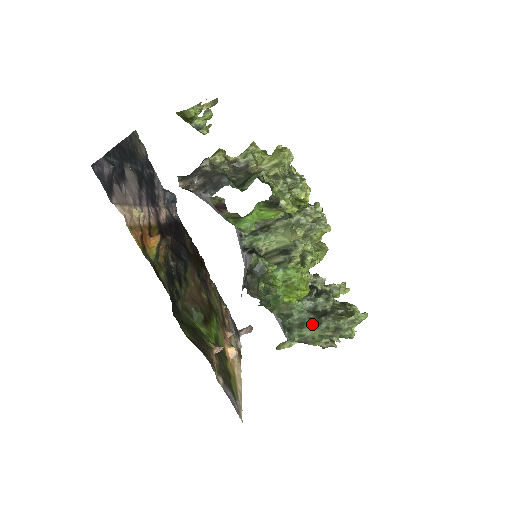
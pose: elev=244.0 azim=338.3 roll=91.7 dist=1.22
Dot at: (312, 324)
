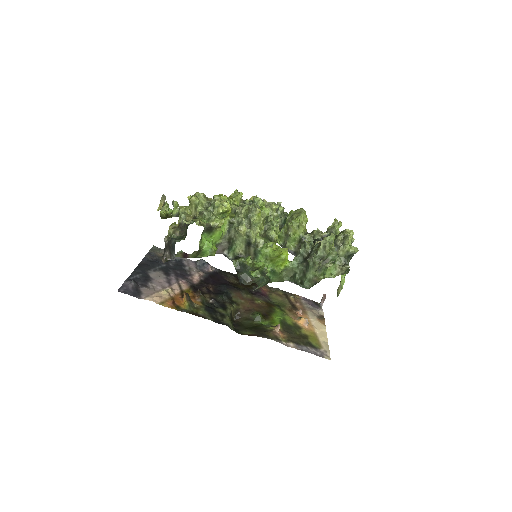
Dot at: (307, 269)
